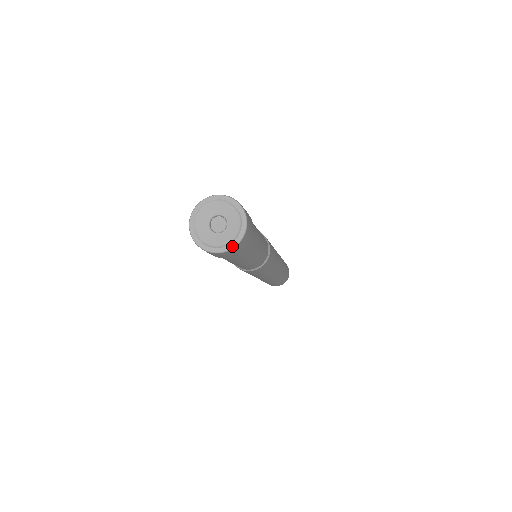
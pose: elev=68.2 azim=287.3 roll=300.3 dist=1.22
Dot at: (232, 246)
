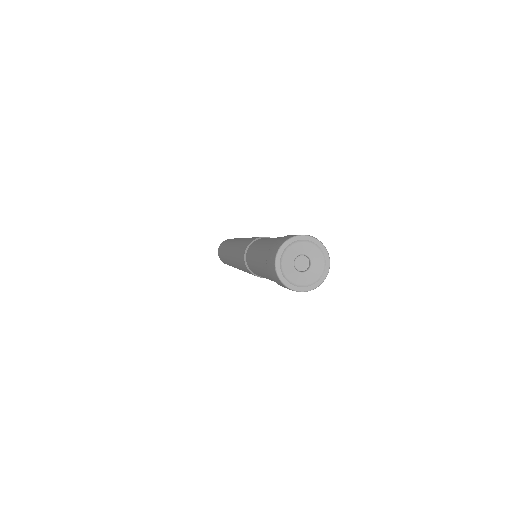
Dot at: (322, 280)
